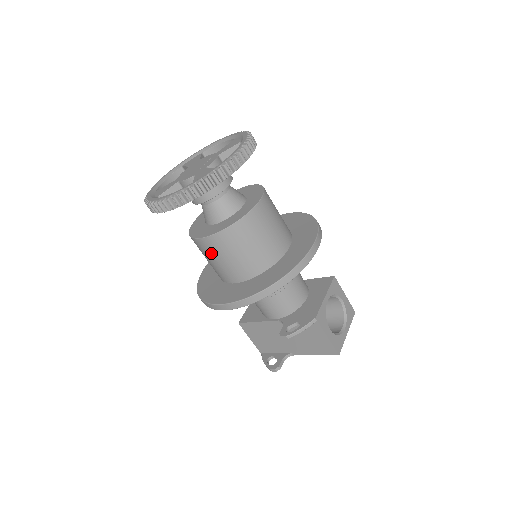
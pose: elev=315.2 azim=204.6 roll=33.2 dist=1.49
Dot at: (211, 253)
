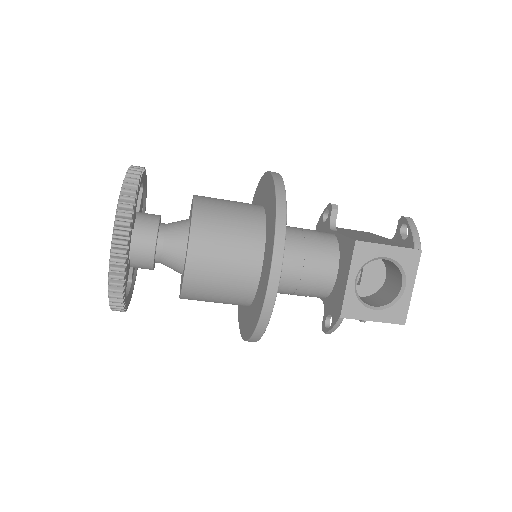
Dot at: occluded
